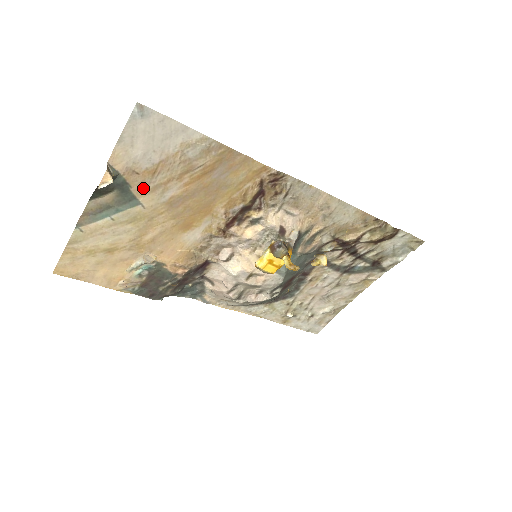
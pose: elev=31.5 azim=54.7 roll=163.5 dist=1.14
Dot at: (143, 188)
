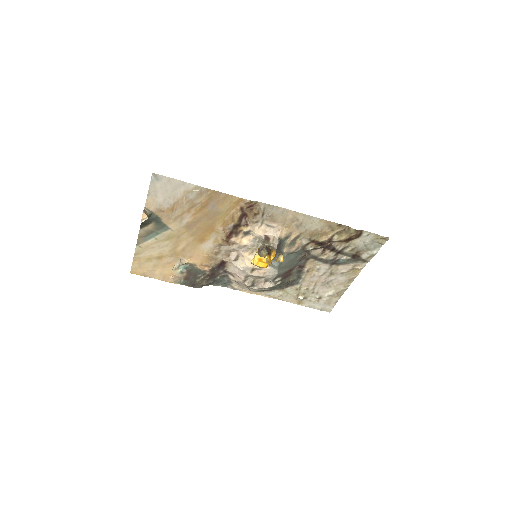
Dot at: (169, 219)
